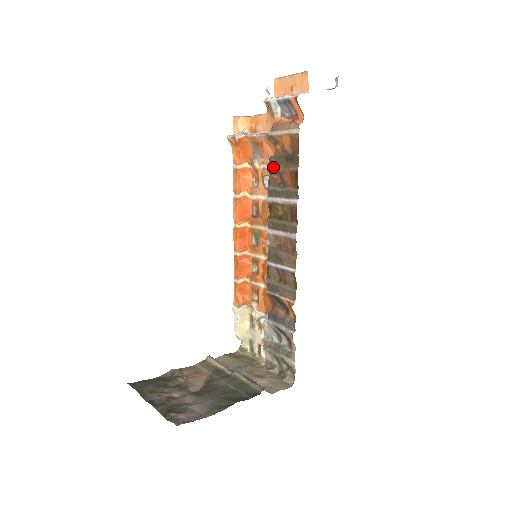
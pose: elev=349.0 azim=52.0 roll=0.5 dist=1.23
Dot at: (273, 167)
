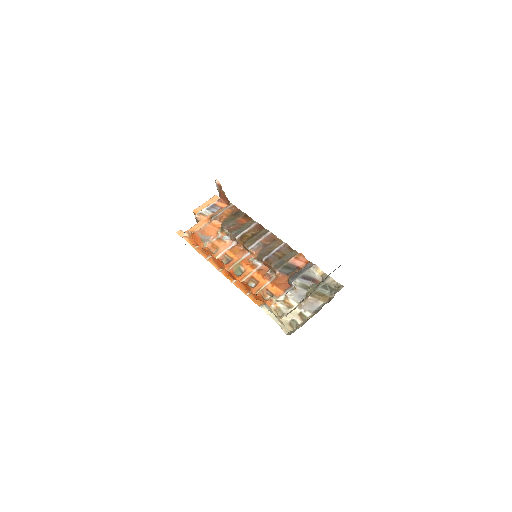
Dot at: (228, 225)
